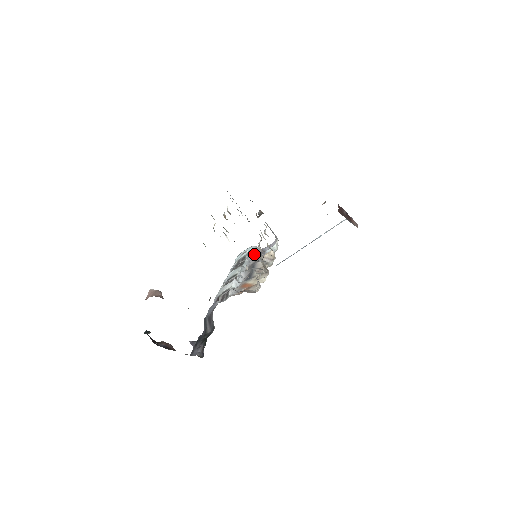
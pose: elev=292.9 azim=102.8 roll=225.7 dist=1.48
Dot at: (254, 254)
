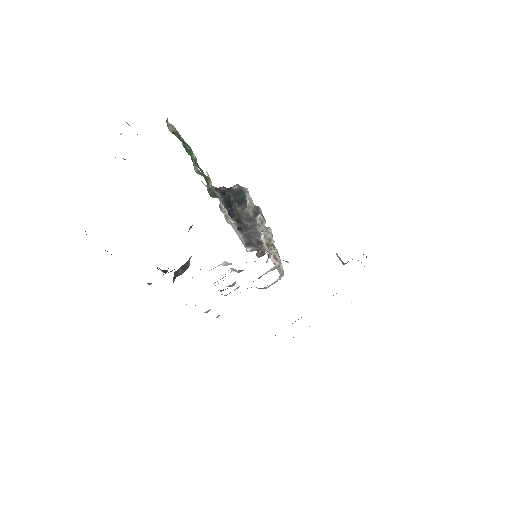
Dot at: occluded
